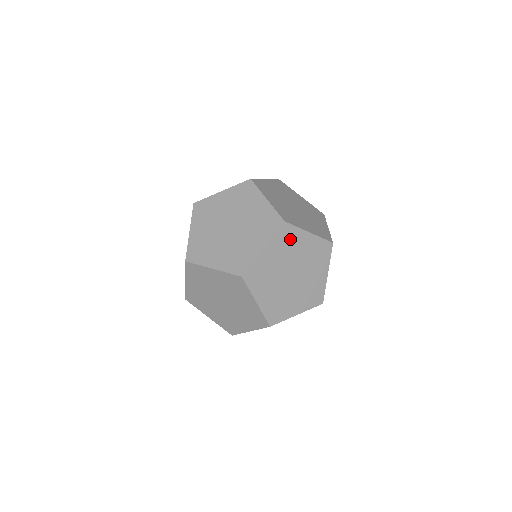
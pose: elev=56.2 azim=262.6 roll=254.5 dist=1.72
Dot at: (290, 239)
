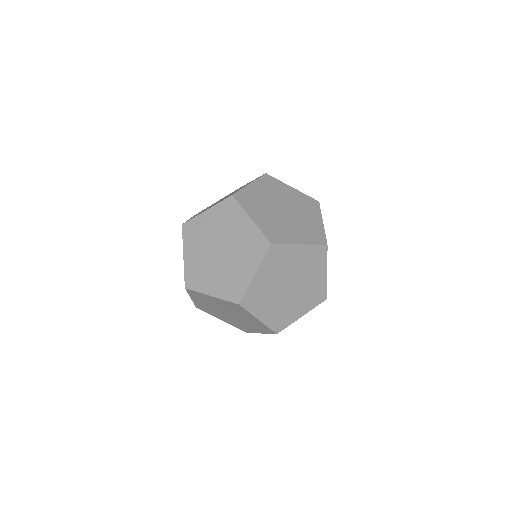
Dot at: (274, 186)
